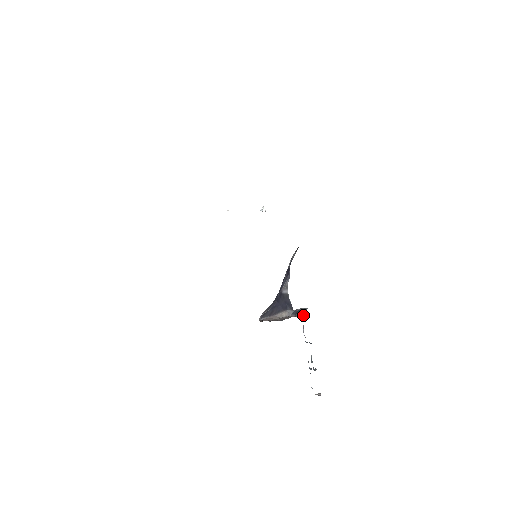
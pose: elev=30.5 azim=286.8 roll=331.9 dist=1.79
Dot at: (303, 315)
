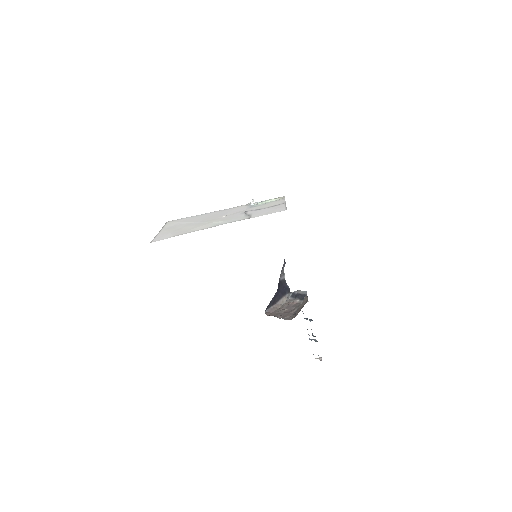
Dot at: occluded
